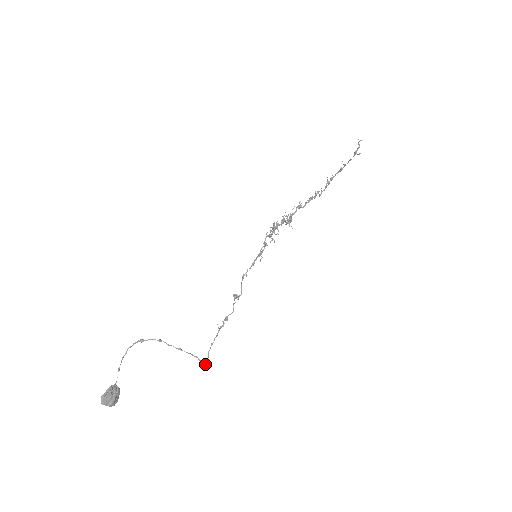
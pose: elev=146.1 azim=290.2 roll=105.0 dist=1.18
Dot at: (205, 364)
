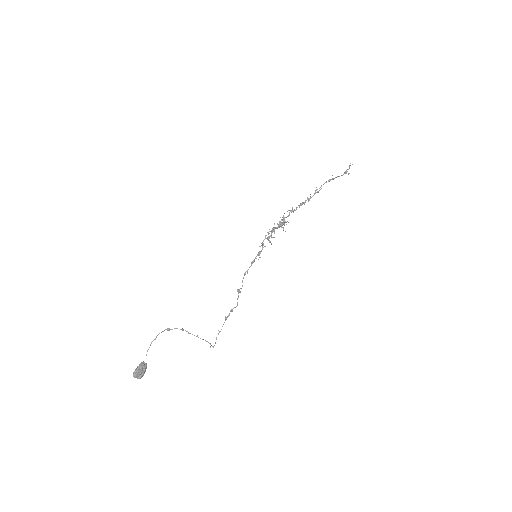
Dot at: (213, 347)
